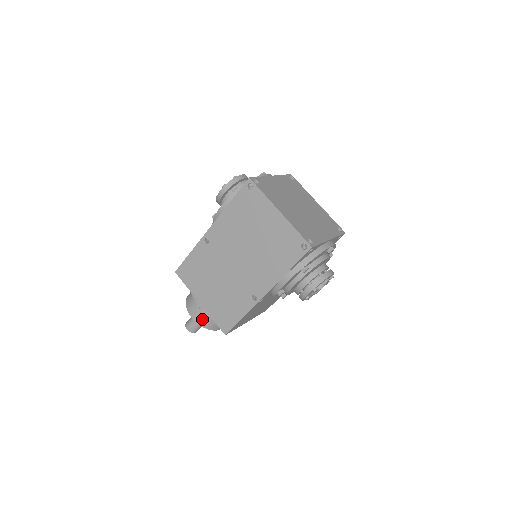
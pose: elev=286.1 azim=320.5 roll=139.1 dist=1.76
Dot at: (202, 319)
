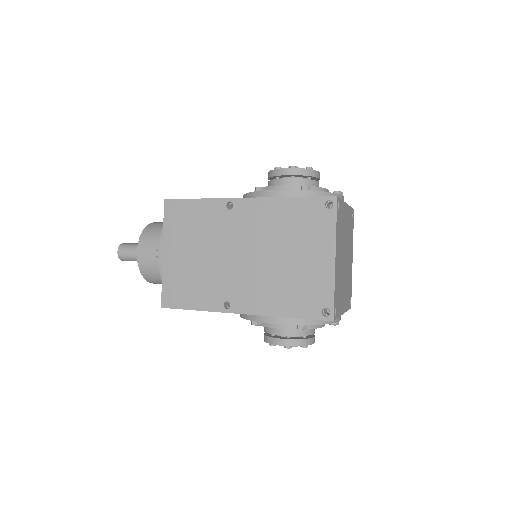
Dot at: (147, 264)
